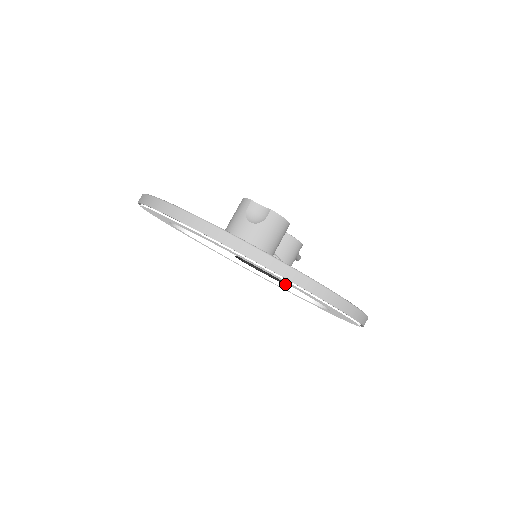
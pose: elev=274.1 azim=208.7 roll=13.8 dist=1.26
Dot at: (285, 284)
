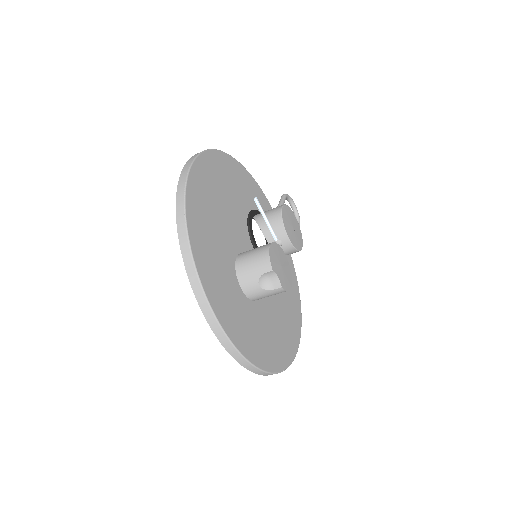
Dot at: occluded
